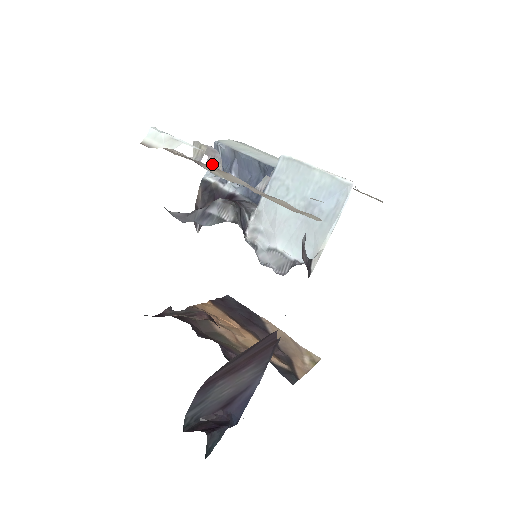
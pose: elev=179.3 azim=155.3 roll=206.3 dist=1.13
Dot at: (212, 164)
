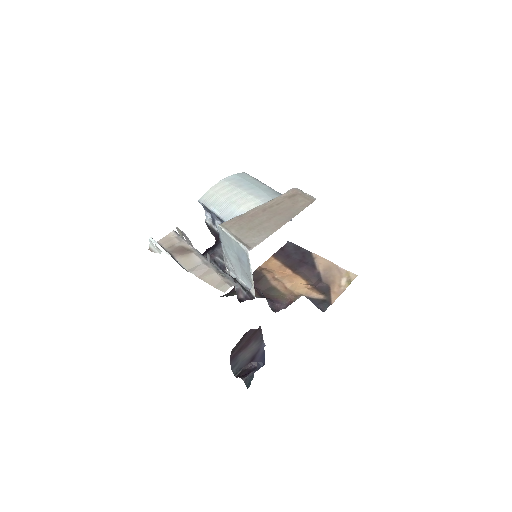
Dot at: (188, 242)
